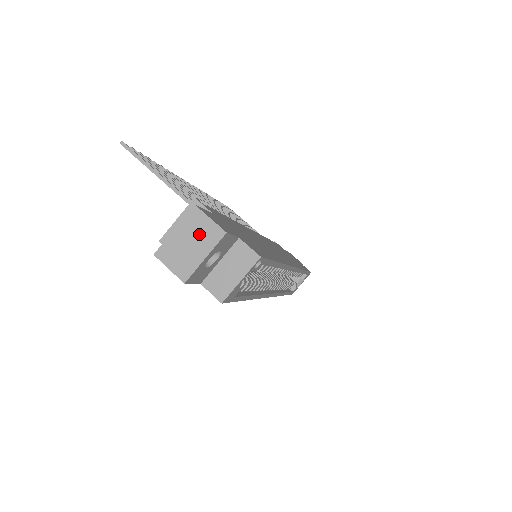
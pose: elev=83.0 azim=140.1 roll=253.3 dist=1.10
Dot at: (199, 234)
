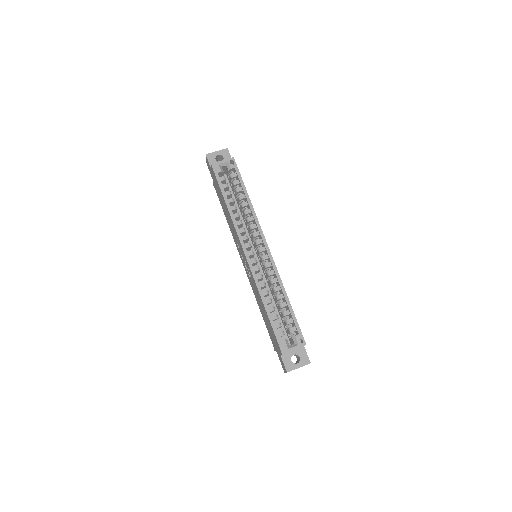
Dot at: occluded
